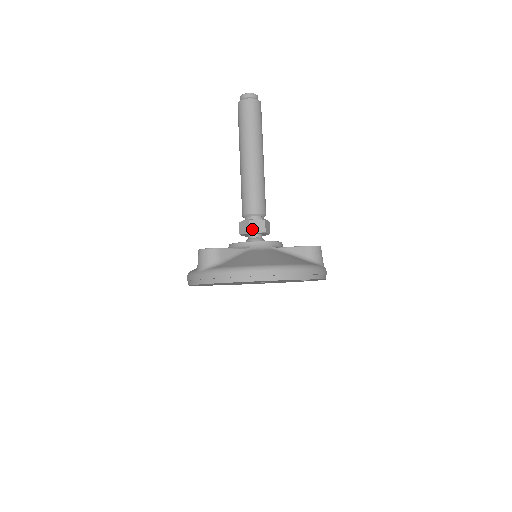
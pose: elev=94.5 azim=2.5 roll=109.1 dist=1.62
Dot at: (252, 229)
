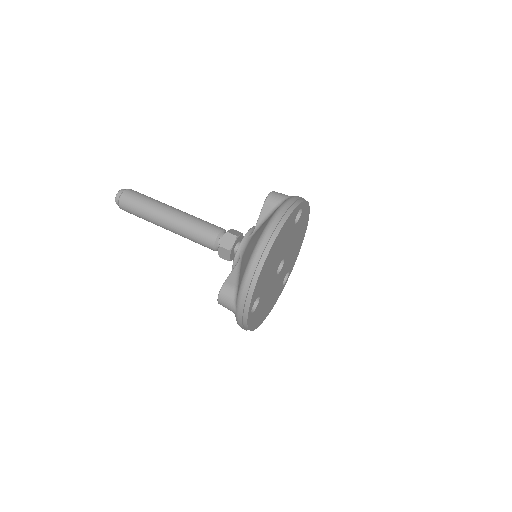
Dot at: (228, 247)
